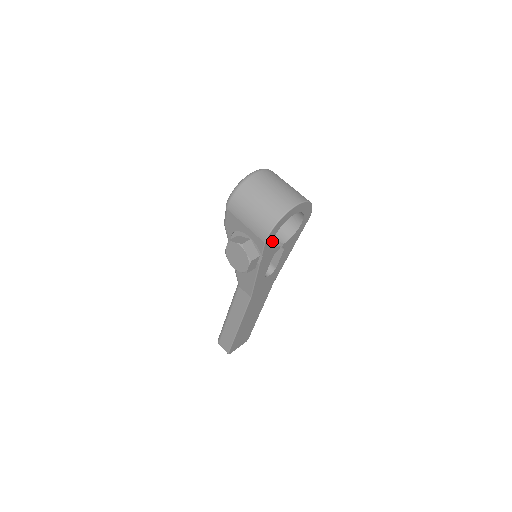
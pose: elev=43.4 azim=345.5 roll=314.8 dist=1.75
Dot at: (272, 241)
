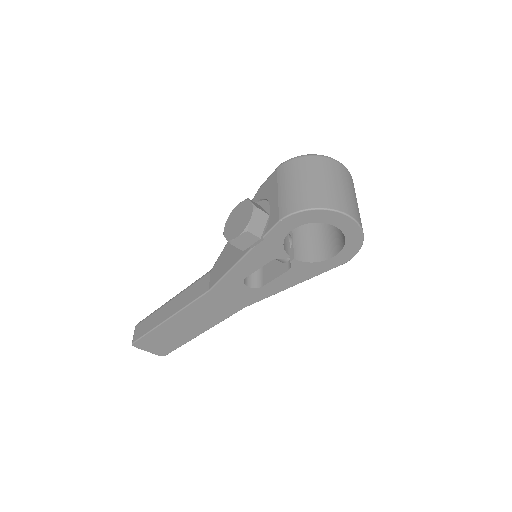
Dot at: (288, 232)
